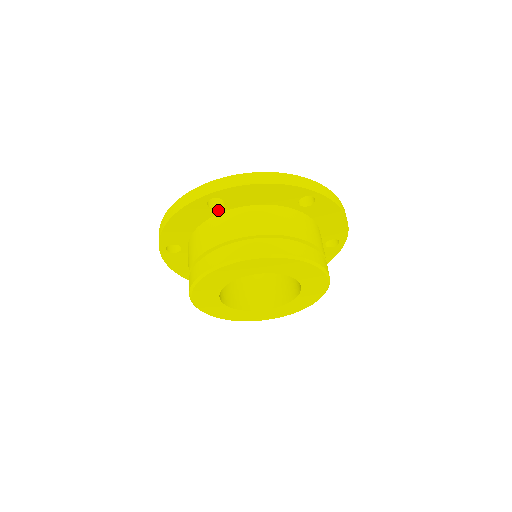
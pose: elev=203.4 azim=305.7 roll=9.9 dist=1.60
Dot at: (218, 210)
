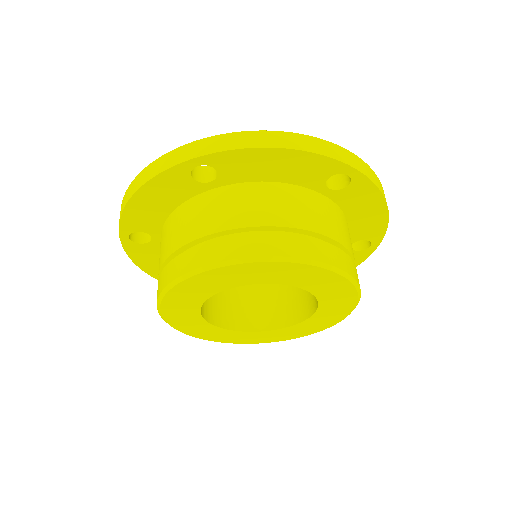
Dot at: (207, 185)
